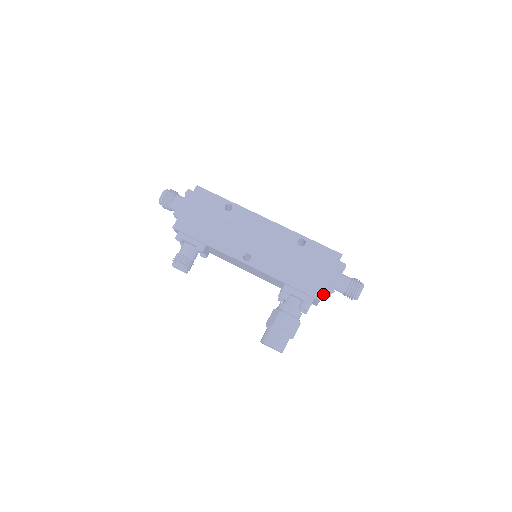
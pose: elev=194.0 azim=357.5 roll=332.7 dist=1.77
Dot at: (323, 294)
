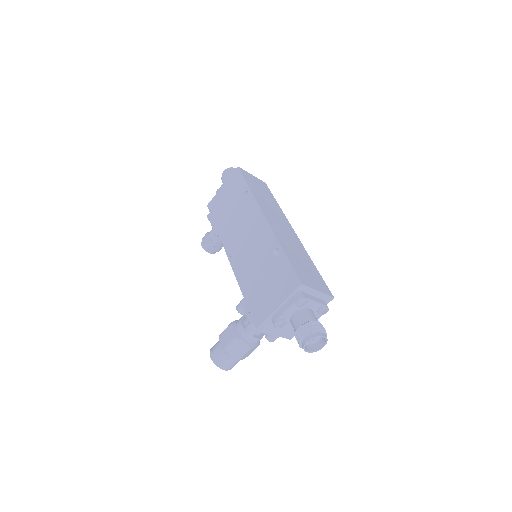
Dot at: occluded
